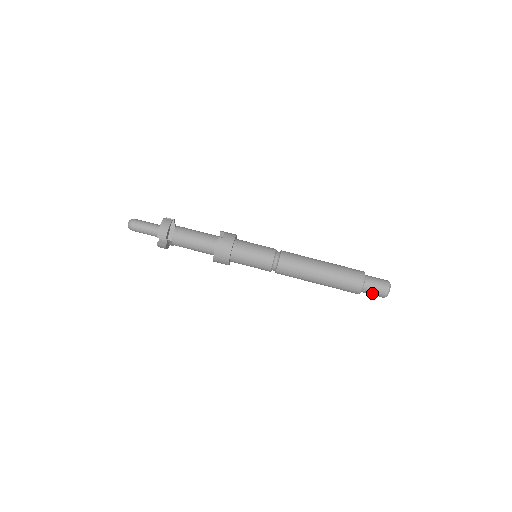
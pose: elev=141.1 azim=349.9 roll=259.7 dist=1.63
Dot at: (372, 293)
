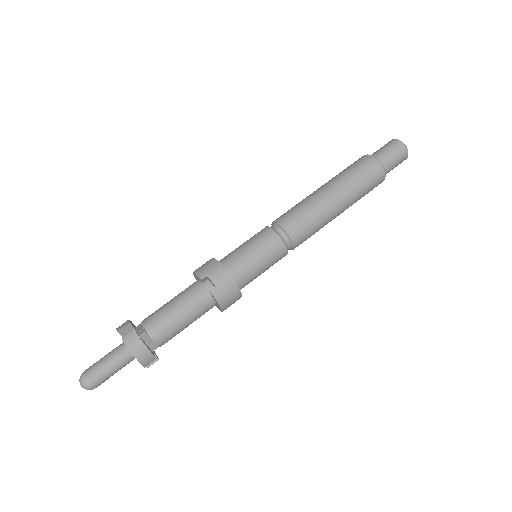
Dot at: (392, 169)
